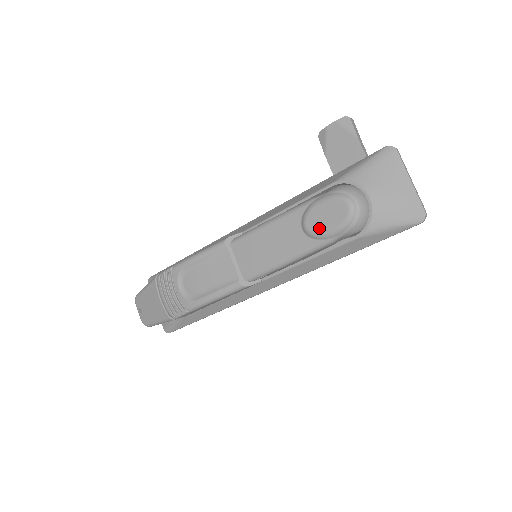
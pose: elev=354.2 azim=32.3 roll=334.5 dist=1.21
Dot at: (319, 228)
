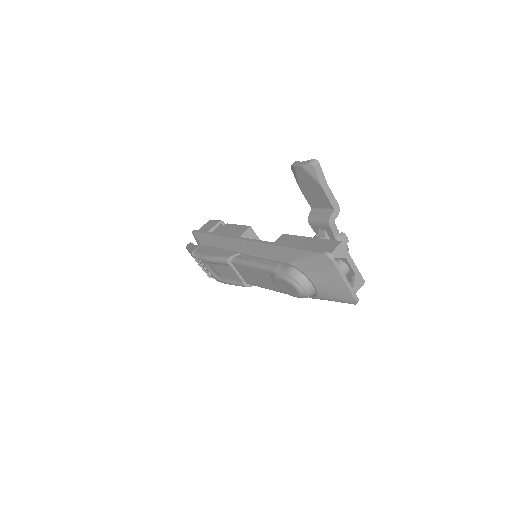
Dot at: (283, 290)
